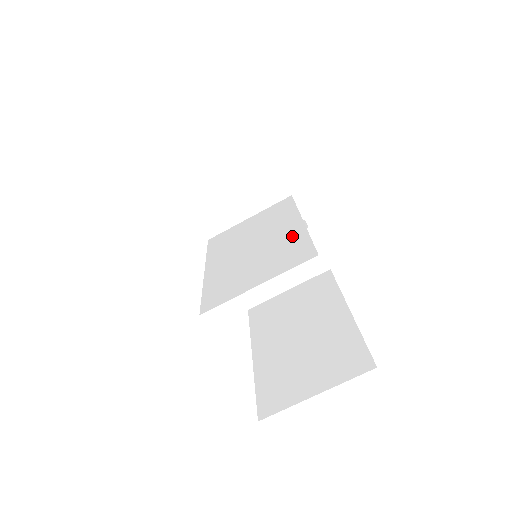
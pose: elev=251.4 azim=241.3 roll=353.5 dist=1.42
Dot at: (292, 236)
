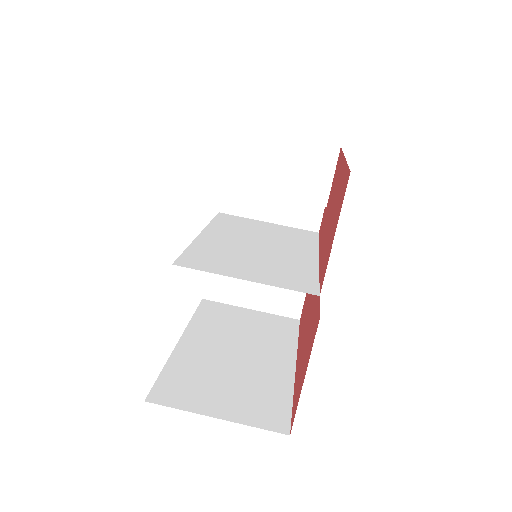
Dot at: (302, 264)
